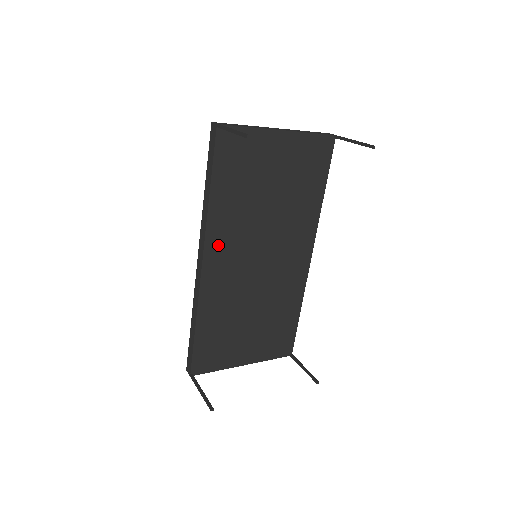
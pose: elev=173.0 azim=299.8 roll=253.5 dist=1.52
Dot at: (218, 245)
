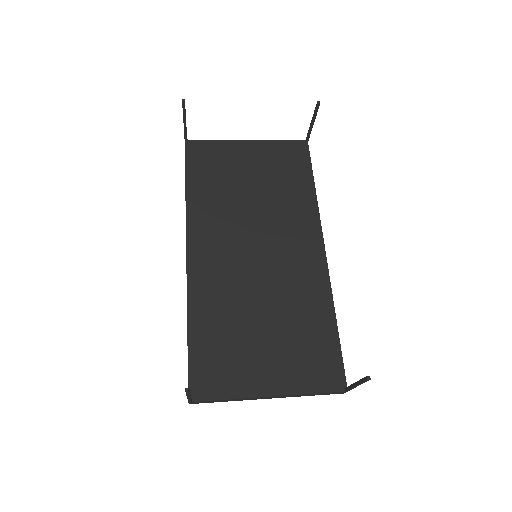
Dot at: (202, 235)
